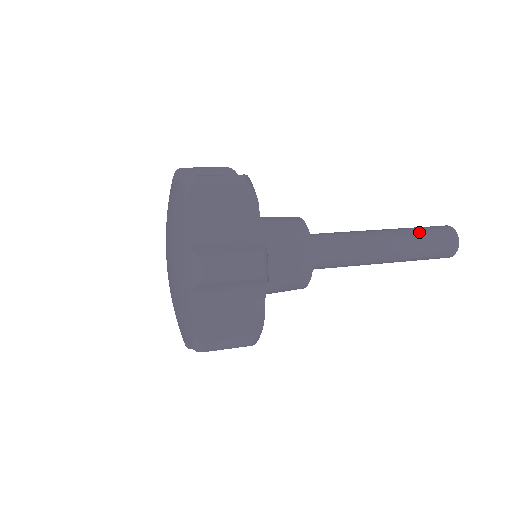
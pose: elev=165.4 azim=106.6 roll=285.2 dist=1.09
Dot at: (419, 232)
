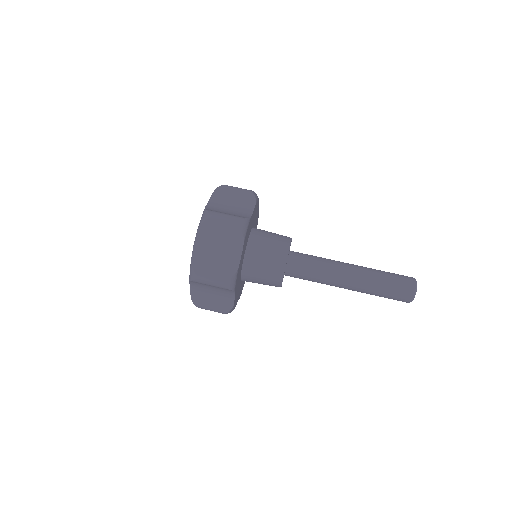
Dot at: (380, 291)
